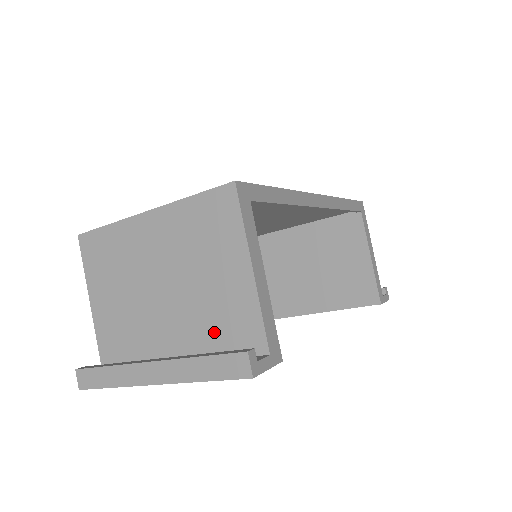
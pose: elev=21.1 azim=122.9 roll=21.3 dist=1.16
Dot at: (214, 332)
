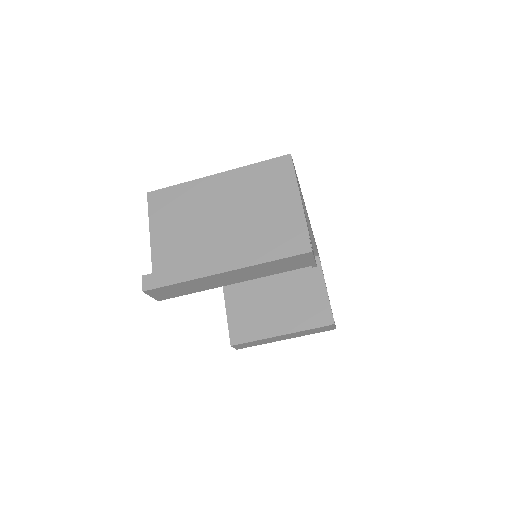
Dot at: occluded
